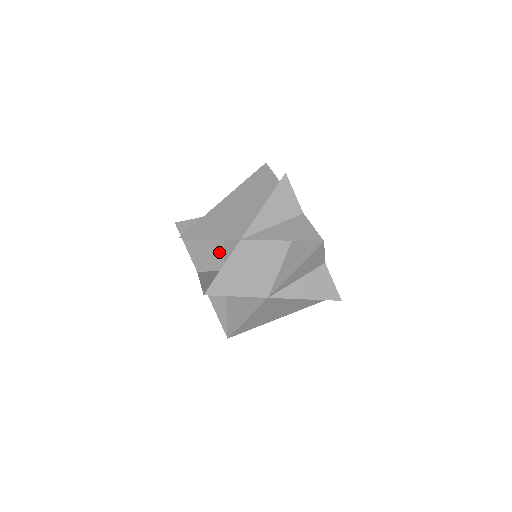
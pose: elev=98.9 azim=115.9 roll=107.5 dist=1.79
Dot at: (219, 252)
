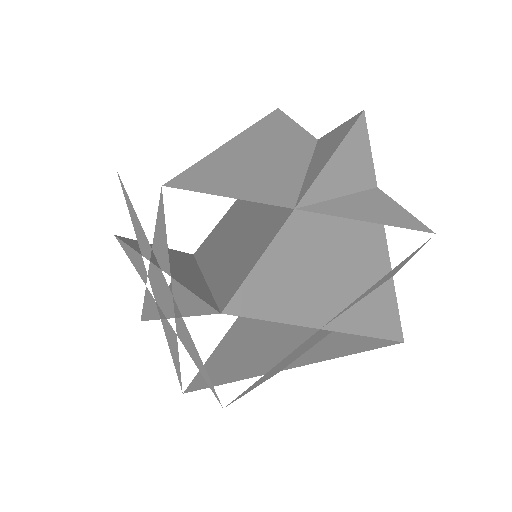
Dot at: (190, 265)
